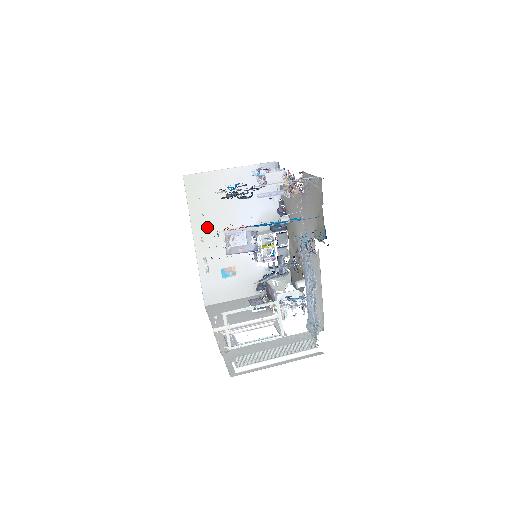
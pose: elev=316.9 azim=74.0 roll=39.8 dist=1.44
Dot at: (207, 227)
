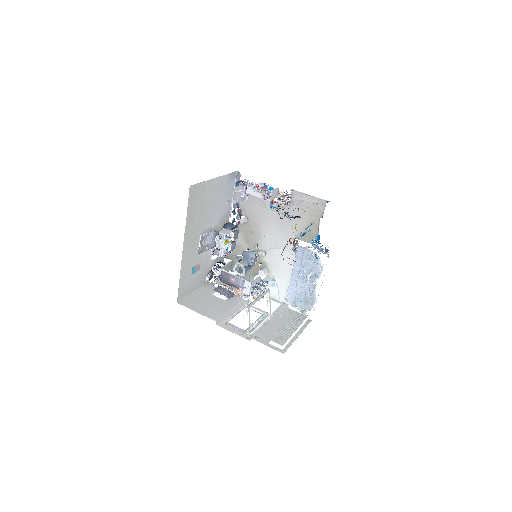
Dot at: (193, 231)
